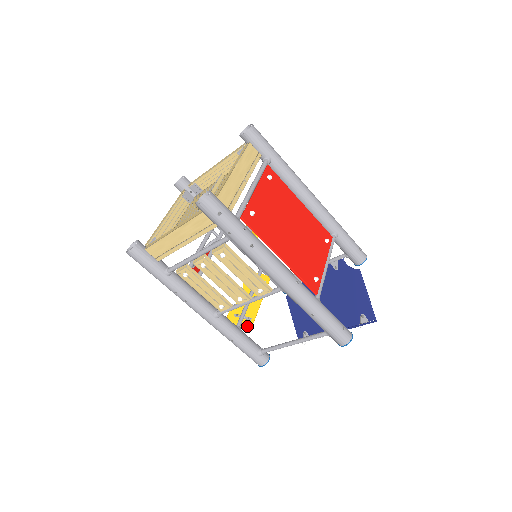
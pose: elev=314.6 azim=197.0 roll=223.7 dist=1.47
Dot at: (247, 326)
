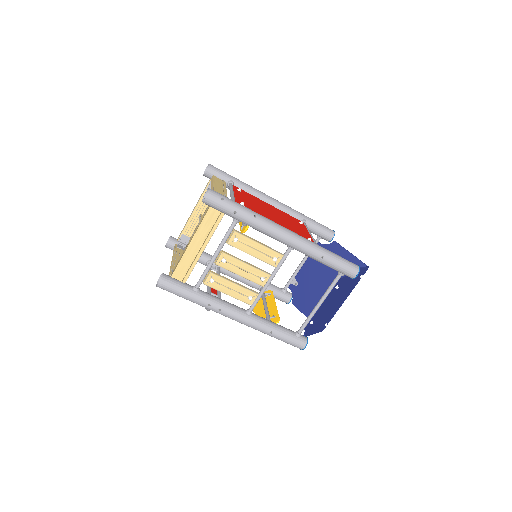
Dot at: (276, 321)
